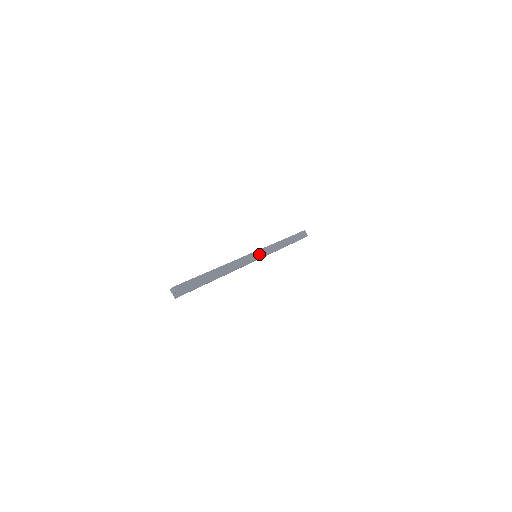
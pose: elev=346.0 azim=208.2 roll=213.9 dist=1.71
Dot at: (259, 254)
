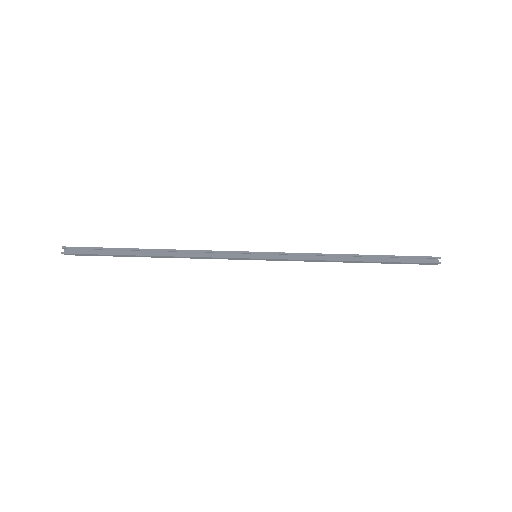
Dot at: (261, 253)
